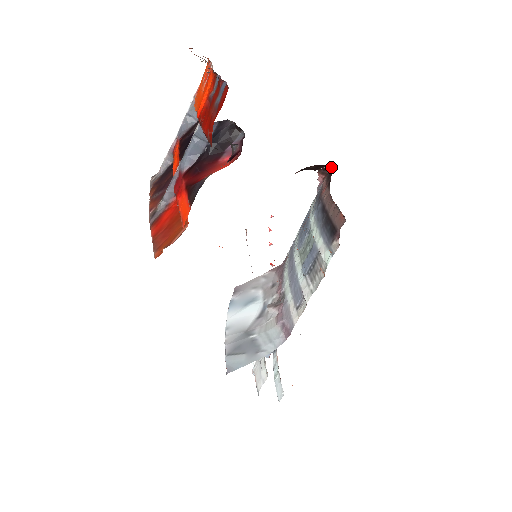
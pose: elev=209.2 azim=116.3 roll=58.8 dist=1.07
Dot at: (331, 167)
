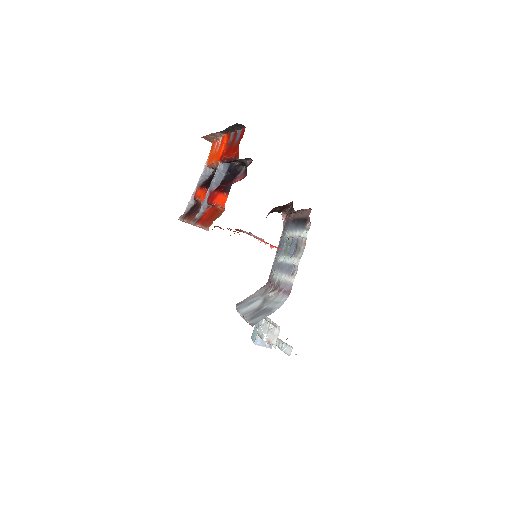
Dot at: (291, 204)
